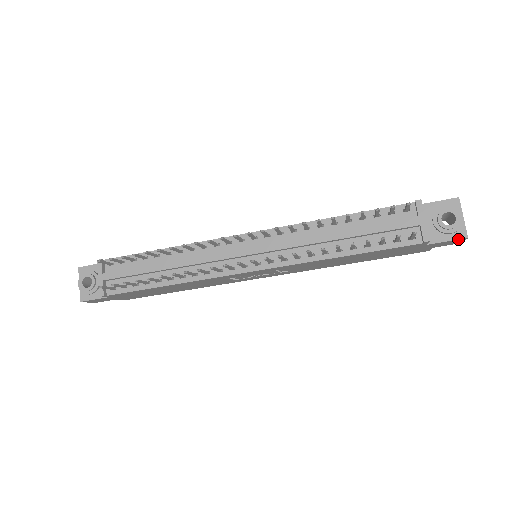
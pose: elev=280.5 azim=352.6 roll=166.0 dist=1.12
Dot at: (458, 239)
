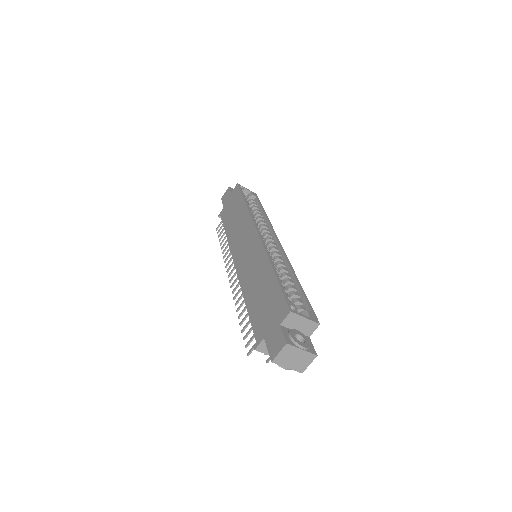
Dot at: occluded
